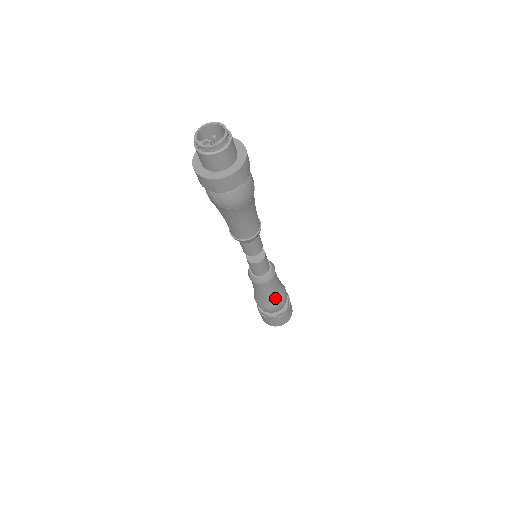
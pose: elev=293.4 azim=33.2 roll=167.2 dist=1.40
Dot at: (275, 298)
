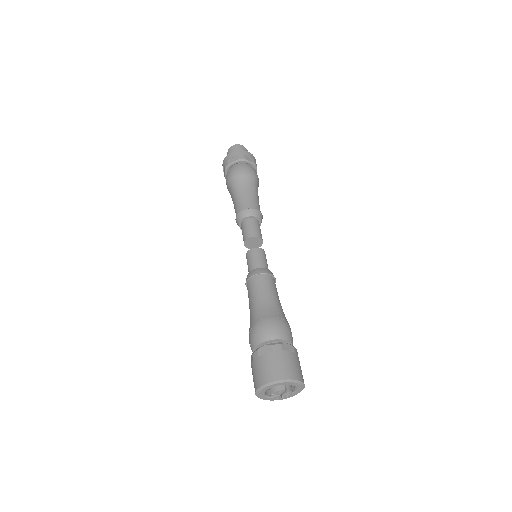
Dot at: (261, 311)
